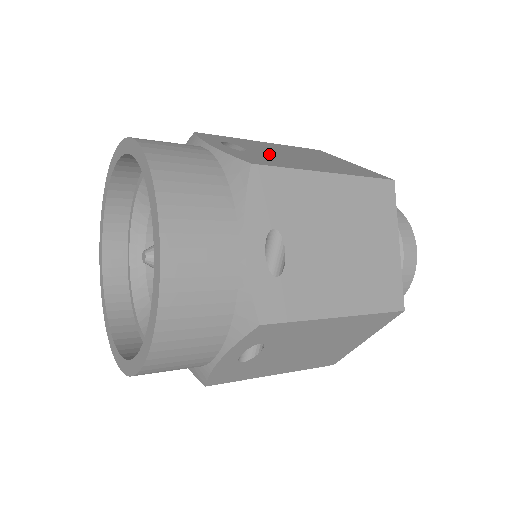
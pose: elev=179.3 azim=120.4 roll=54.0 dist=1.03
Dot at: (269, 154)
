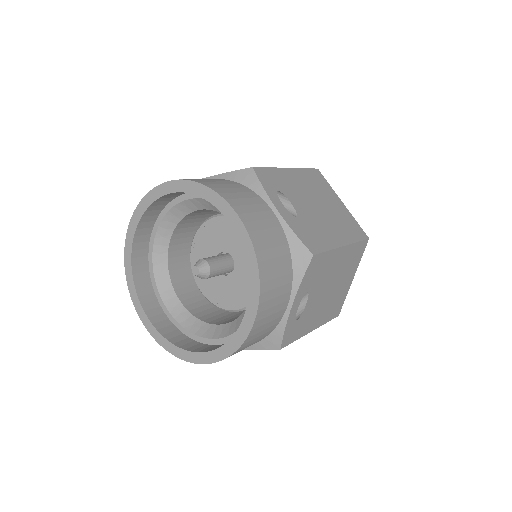
Dot at: (308, 214)
